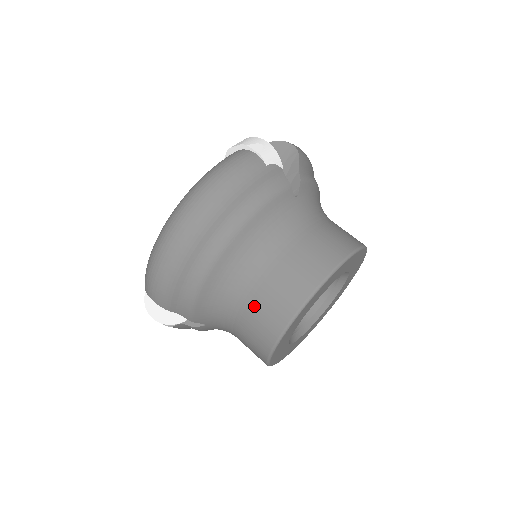
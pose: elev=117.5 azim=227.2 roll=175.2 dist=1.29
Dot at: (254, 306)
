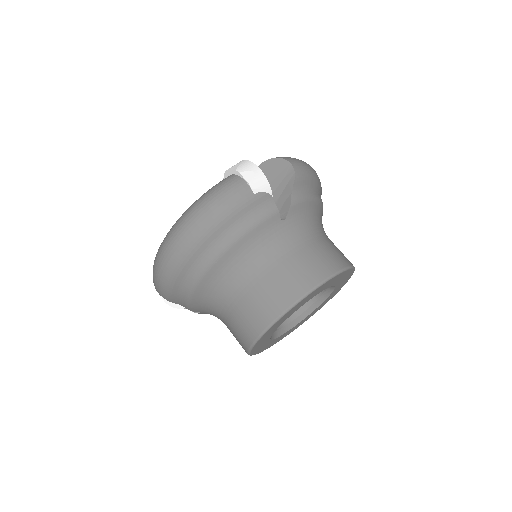
Dot at: (235, 314)
